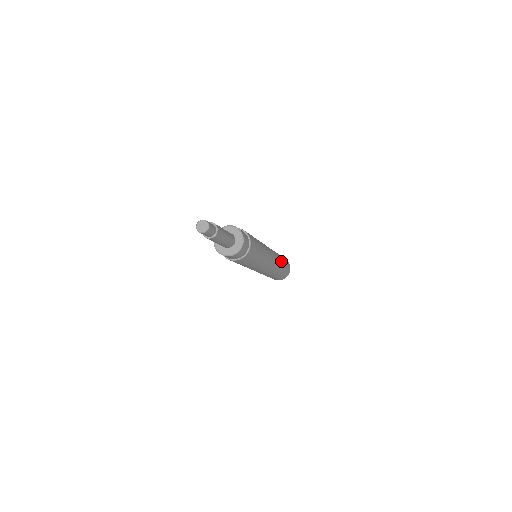
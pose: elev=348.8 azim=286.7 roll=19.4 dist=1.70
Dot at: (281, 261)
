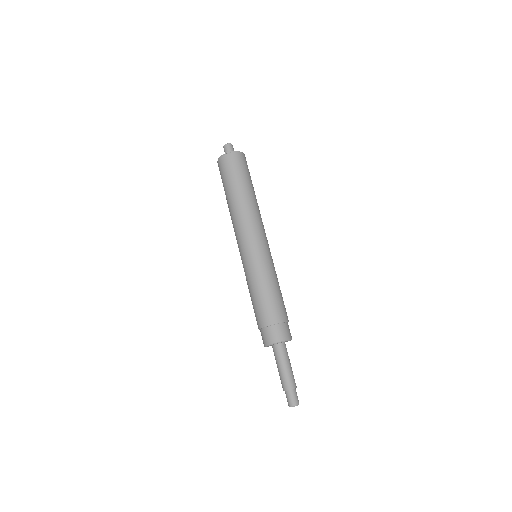
Dot at: (256, 200)
